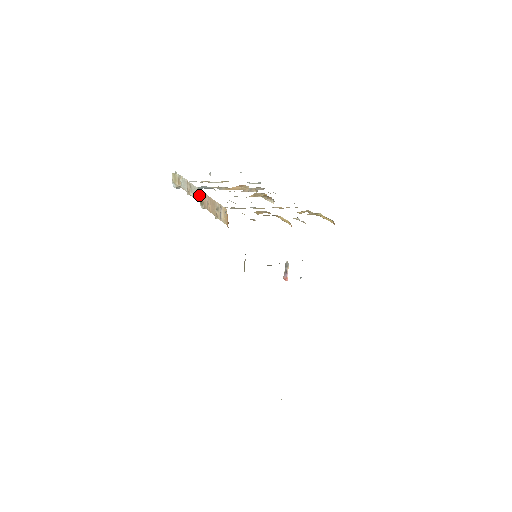
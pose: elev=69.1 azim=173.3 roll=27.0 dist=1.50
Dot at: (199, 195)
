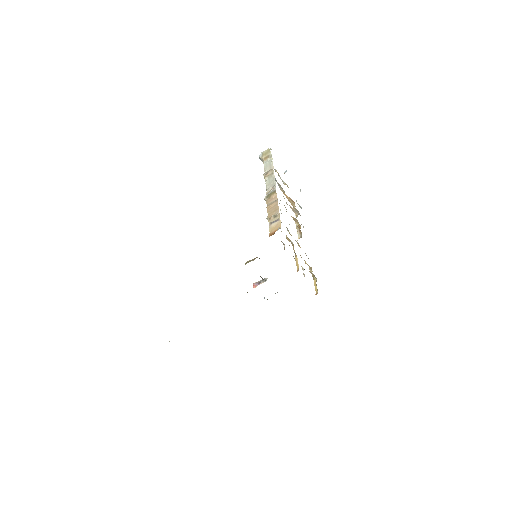
Dot at: (272, 189)
